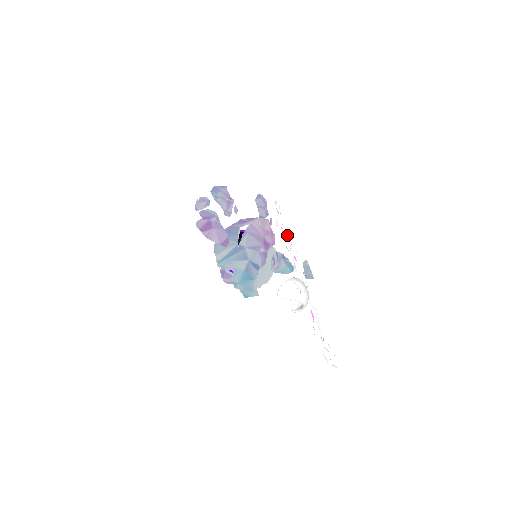
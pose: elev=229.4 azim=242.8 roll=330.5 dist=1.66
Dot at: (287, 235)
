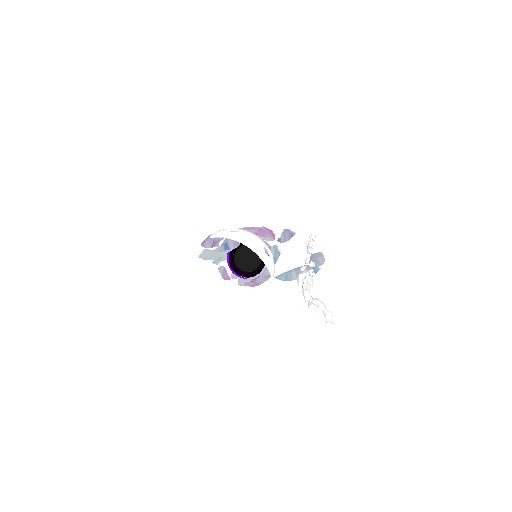
Dot at: (309, 246)
